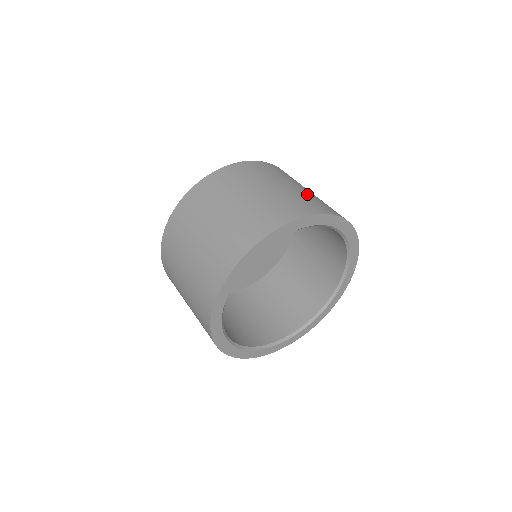
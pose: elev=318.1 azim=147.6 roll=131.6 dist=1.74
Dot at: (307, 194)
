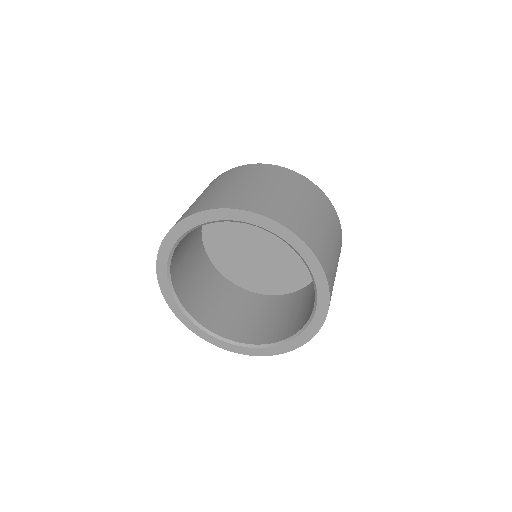
Dot at: (334, 266)
